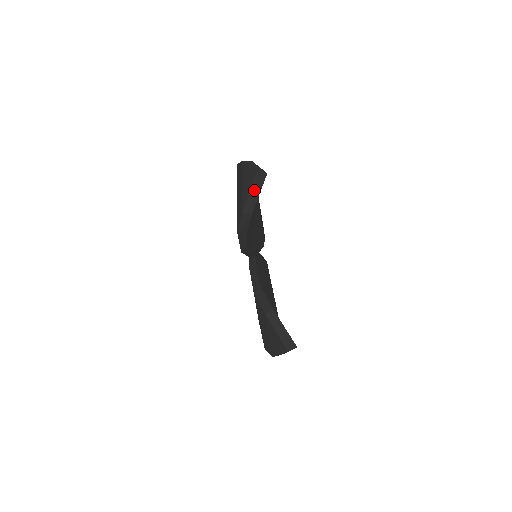
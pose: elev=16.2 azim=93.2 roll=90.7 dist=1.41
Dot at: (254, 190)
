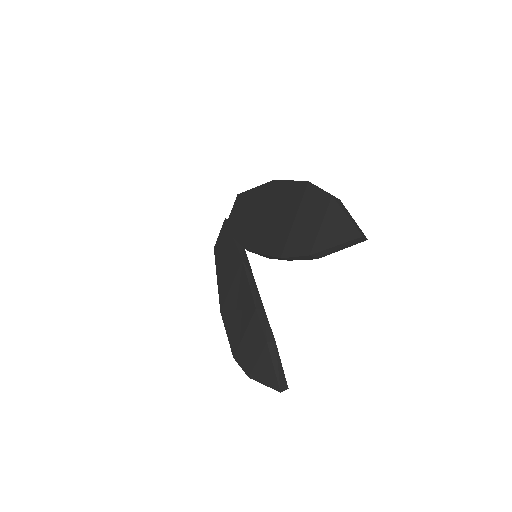
Dot at: (342, 246)
